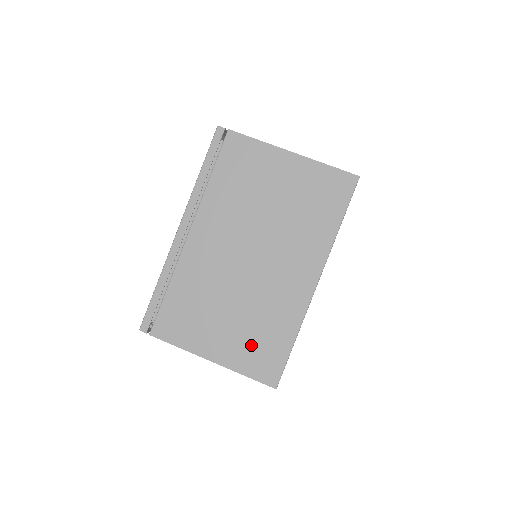
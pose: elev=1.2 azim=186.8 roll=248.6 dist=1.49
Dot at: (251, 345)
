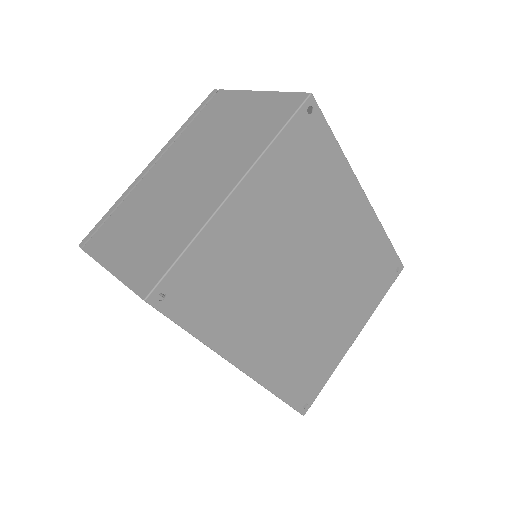
Dot at: (147, 254)
